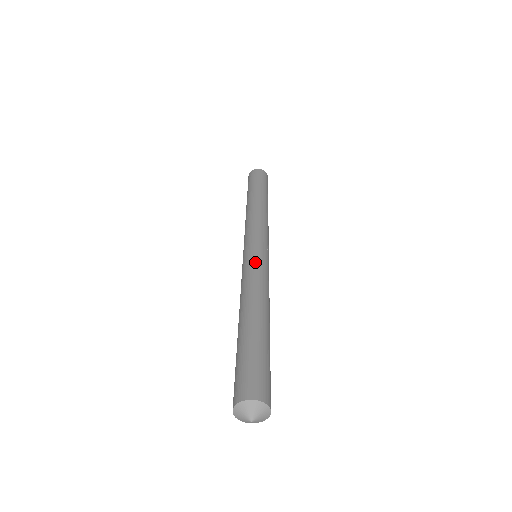
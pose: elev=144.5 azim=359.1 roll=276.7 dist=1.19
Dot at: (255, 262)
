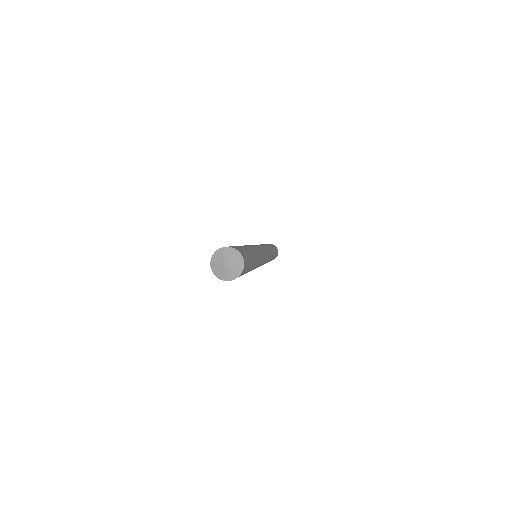
Dot at: occluded
